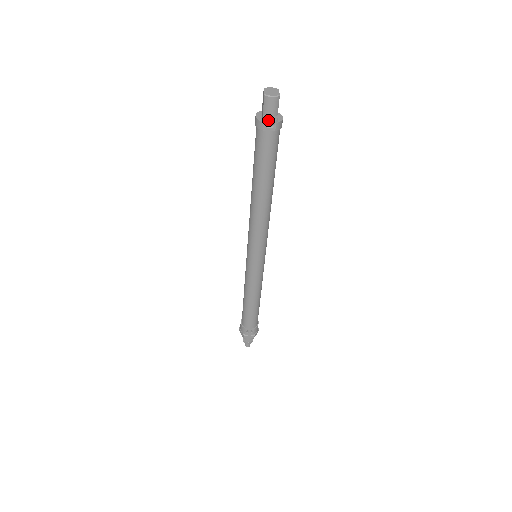
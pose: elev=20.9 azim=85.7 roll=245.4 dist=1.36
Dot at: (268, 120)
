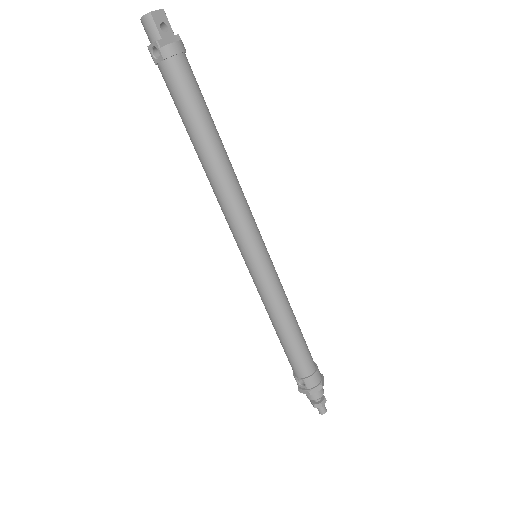
Dot at: occluded
